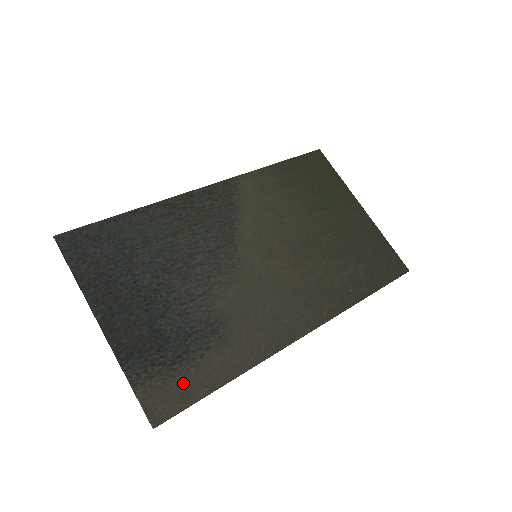
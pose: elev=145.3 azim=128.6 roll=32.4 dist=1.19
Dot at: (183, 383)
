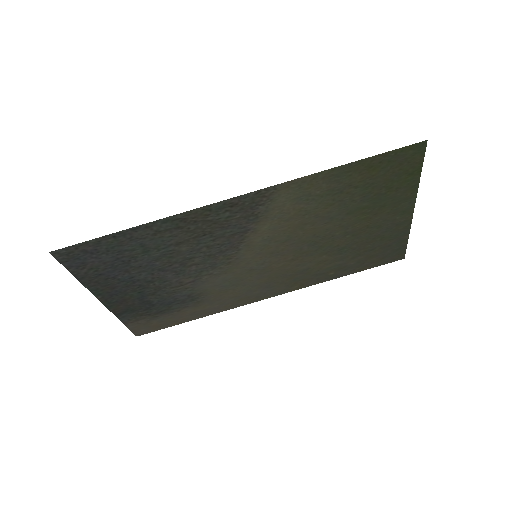
Dot at: (161, 321)
